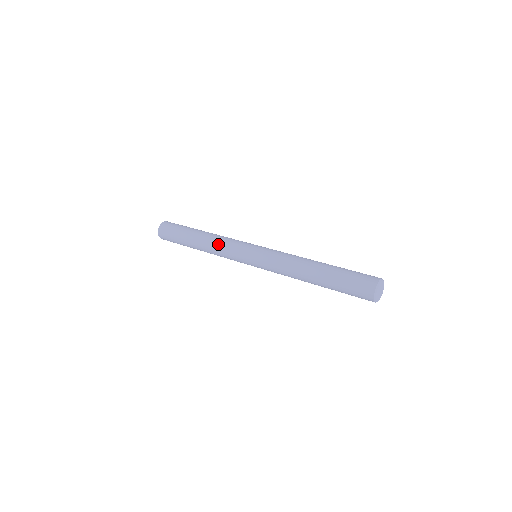
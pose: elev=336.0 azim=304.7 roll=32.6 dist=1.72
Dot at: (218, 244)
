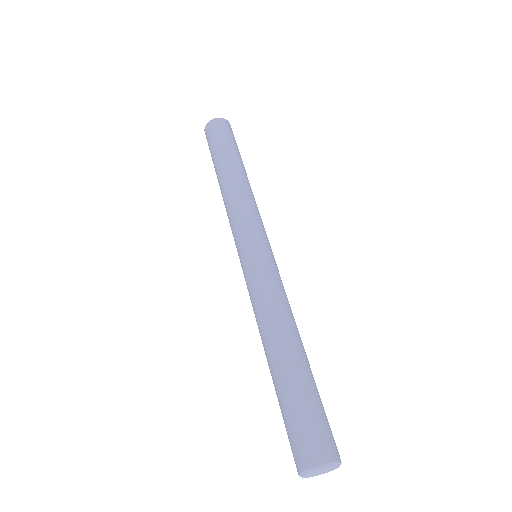
Dot at: (234, 200)
